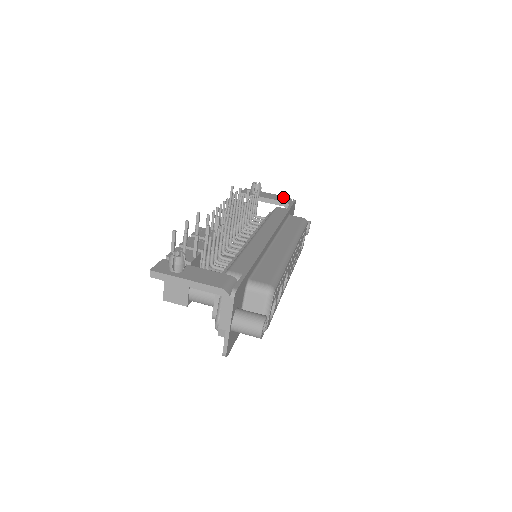
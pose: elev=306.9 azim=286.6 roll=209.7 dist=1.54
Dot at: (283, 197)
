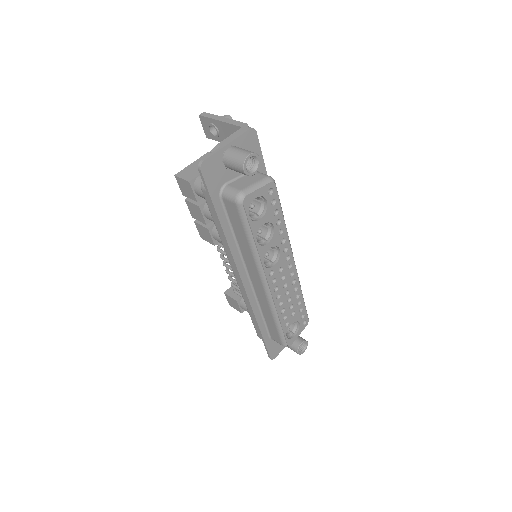
Dot at: occluded
